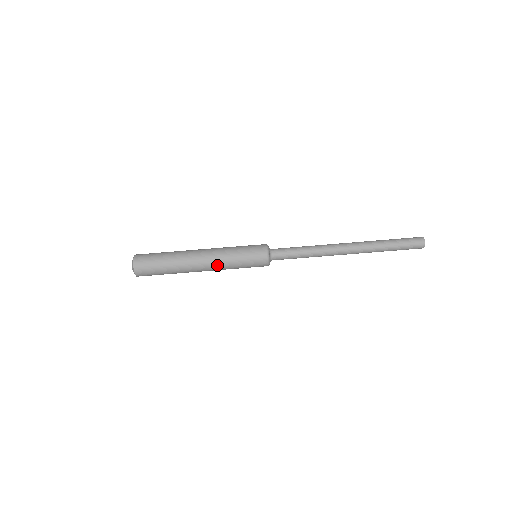
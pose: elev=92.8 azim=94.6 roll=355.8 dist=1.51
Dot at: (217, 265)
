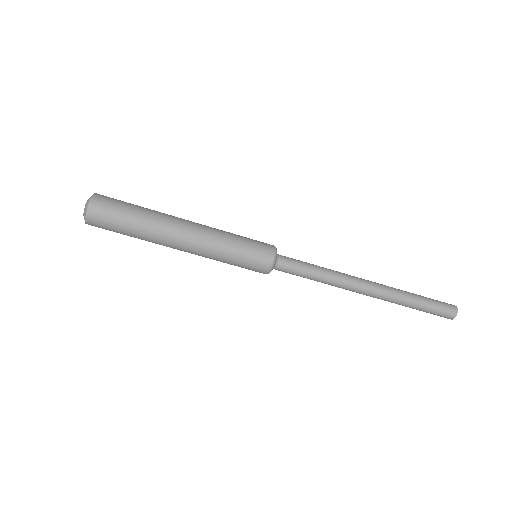
Dot at: occluded
